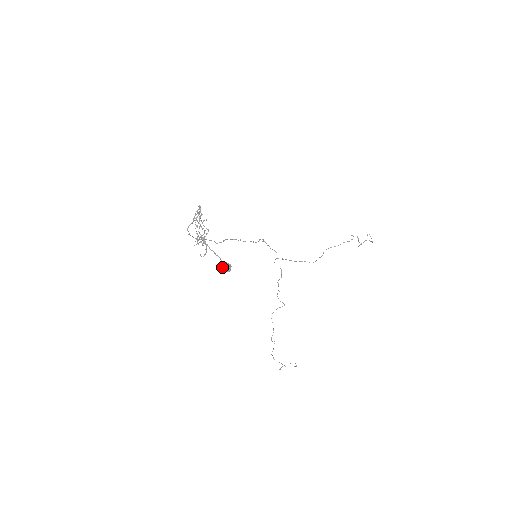
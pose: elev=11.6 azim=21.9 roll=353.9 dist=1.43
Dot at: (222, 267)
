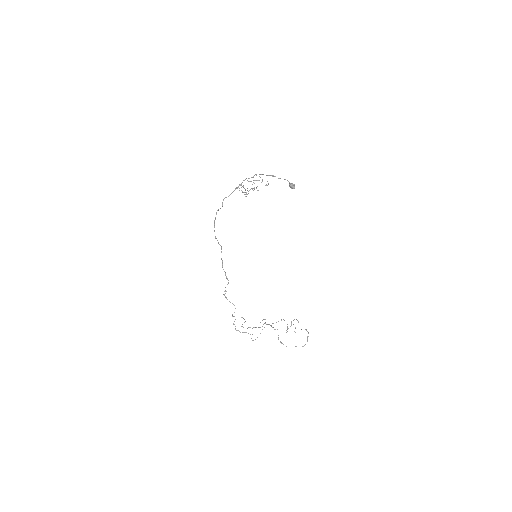
Dot at: (290, 184)
